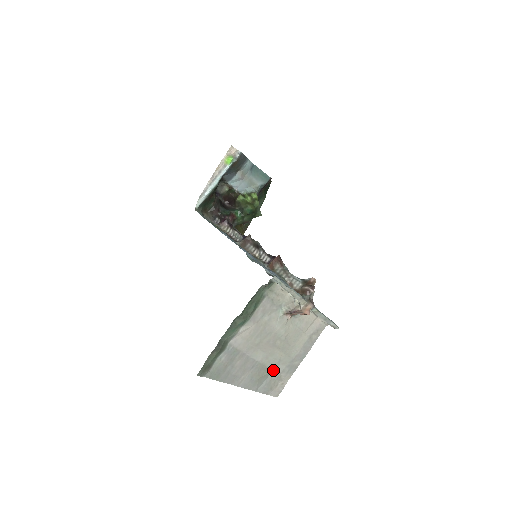
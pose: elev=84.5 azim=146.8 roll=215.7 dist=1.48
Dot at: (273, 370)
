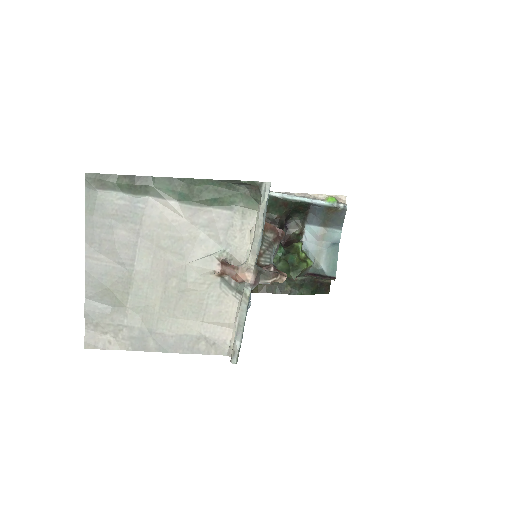
Dot at: (127, 308)
